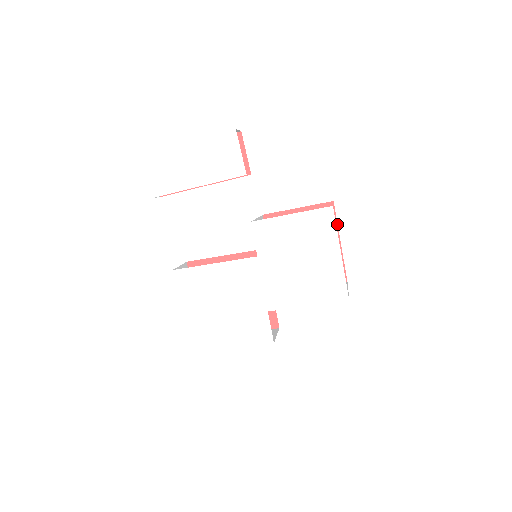
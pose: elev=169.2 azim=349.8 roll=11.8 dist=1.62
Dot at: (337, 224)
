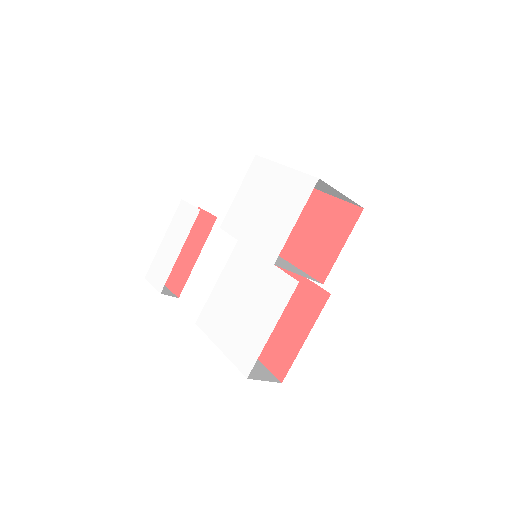
Dot at: (316, 190)
